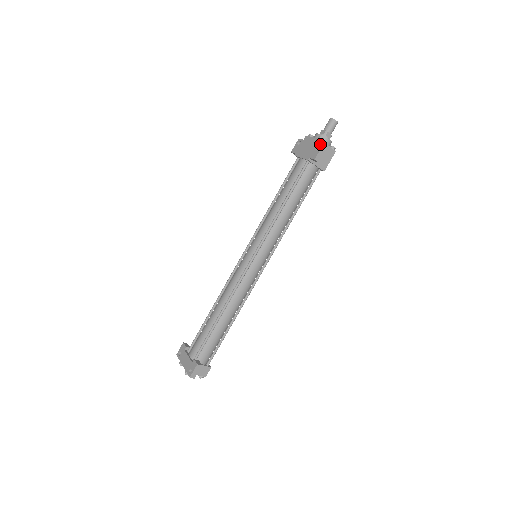
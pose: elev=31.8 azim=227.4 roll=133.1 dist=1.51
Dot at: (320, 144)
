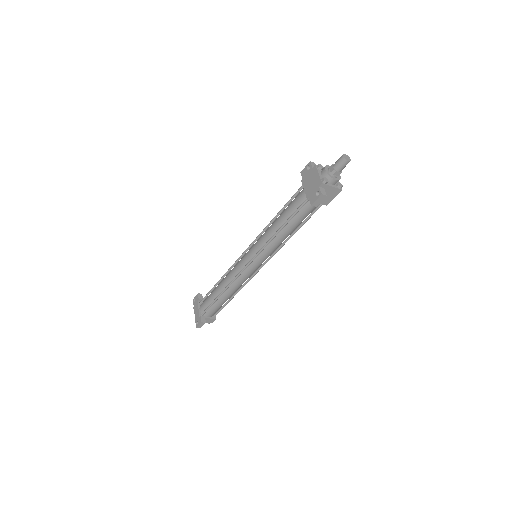
Dot at: (320, 191)
